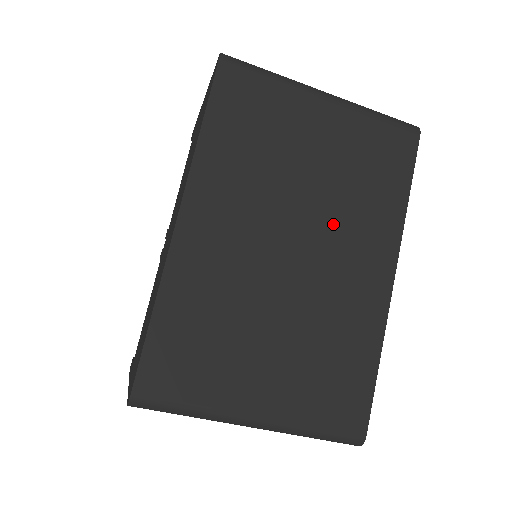
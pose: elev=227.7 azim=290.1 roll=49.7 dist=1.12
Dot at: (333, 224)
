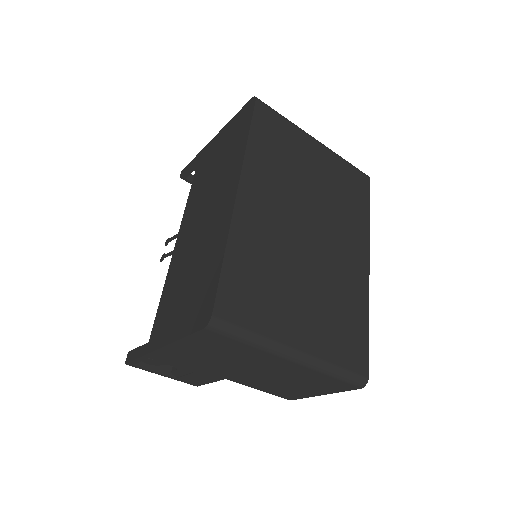
Dot at: (331, 221)
